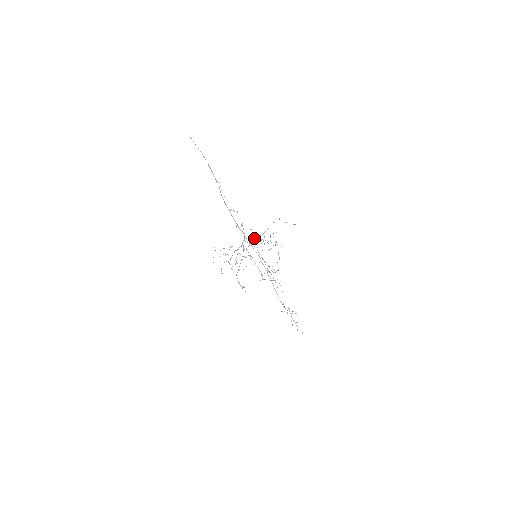
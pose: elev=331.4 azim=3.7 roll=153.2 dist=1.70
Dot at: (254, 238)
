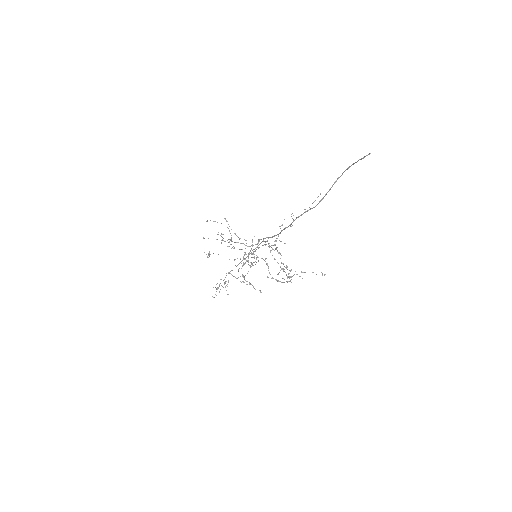
Dot at: (275, 244)
